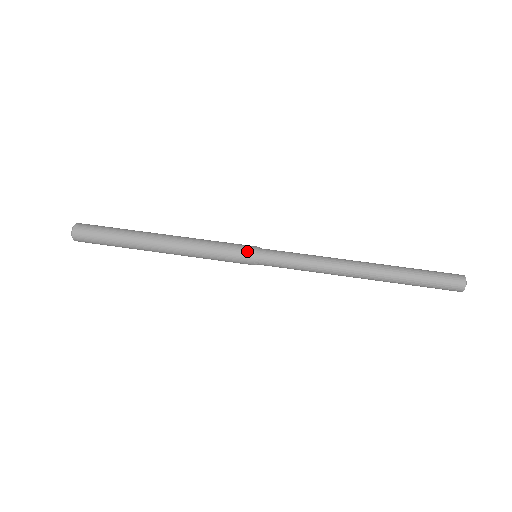
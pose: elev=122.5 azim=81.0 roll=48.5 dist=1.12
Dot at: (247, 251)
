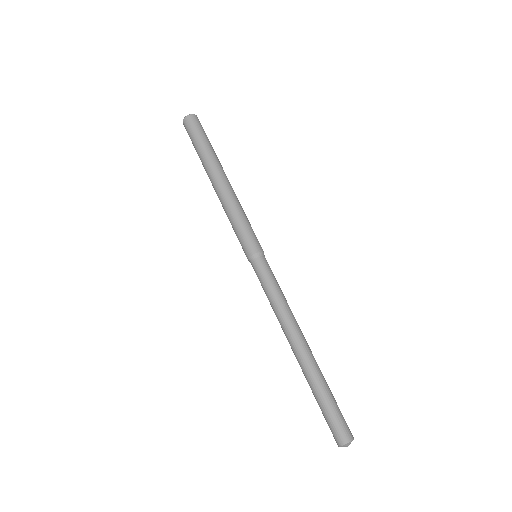
Dot at: (255, 245)
